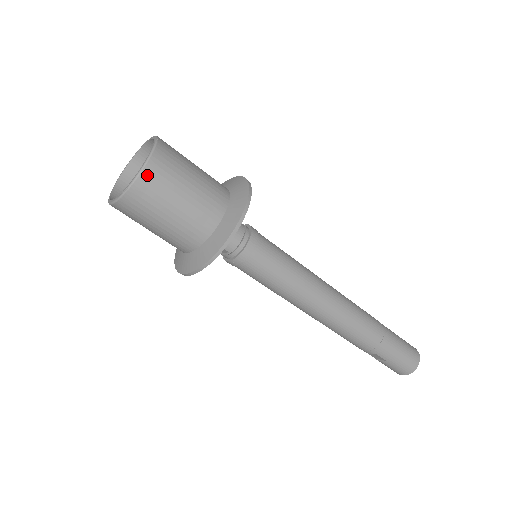
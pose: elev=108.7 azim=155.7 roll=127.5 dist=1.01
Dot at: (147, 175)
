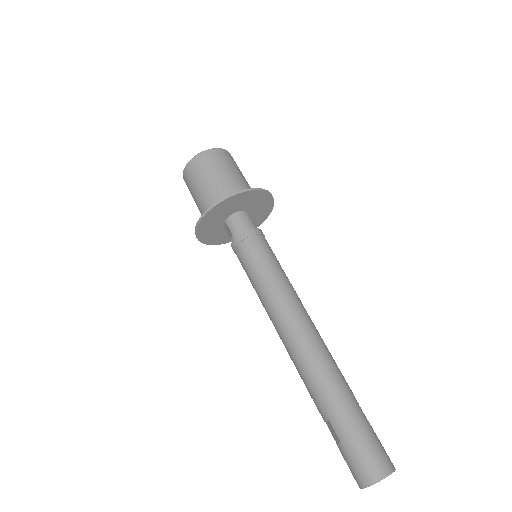
Dot at: (202, 156)
